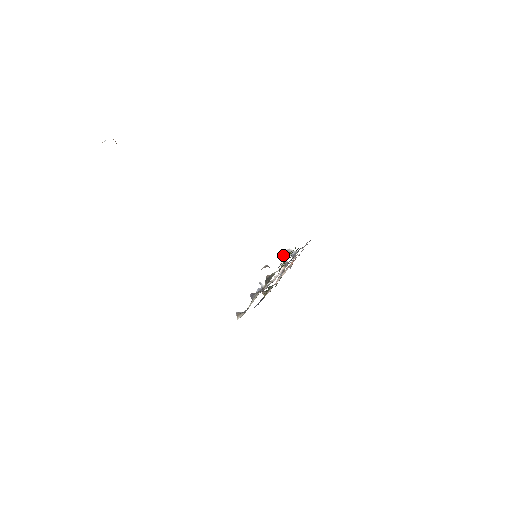
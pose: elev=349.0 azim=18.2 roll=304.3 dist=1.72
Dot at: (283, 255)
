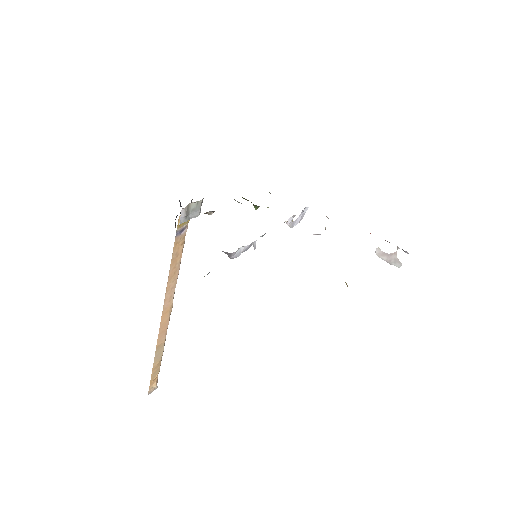
Dot at: (293, 223)
